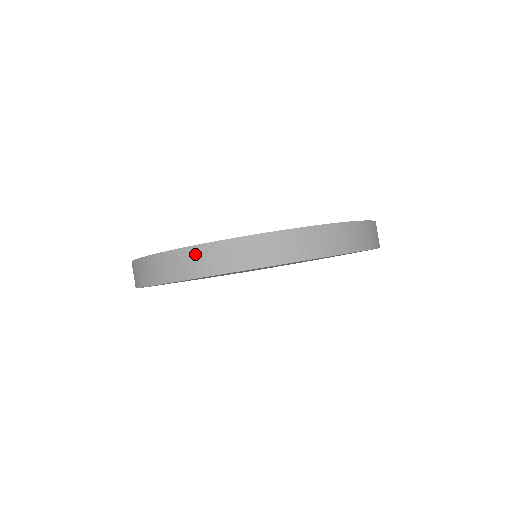
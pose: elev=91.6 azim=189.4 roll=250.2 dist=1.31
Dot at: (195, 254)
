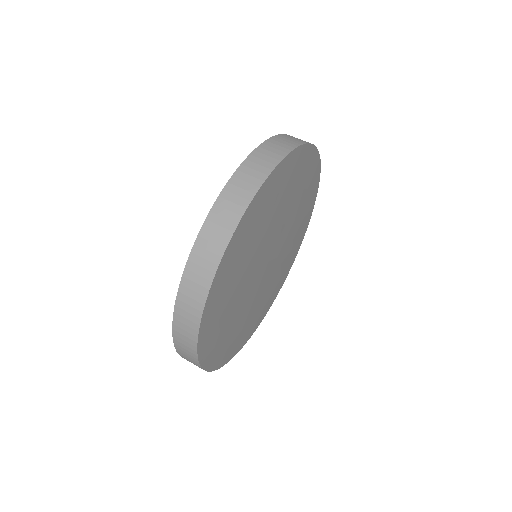
Dot at: (187, 286)
